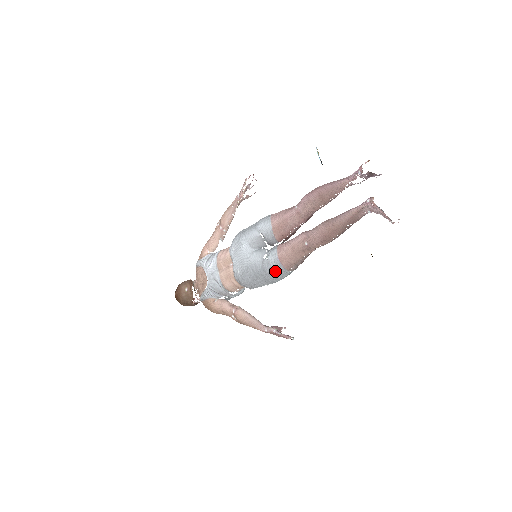
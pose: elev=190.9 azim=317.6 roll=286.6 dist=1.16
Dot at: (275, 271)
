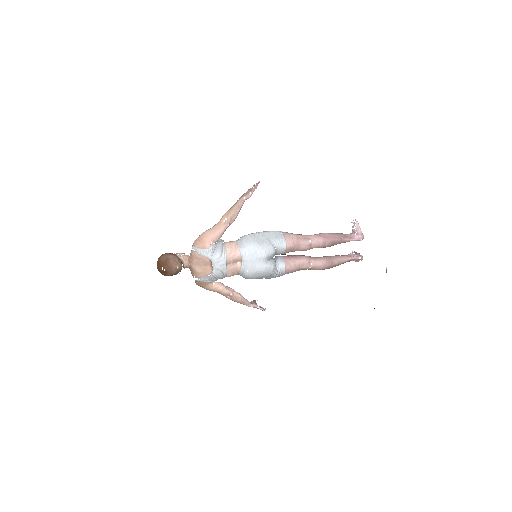
Dot at: (278, 276)
